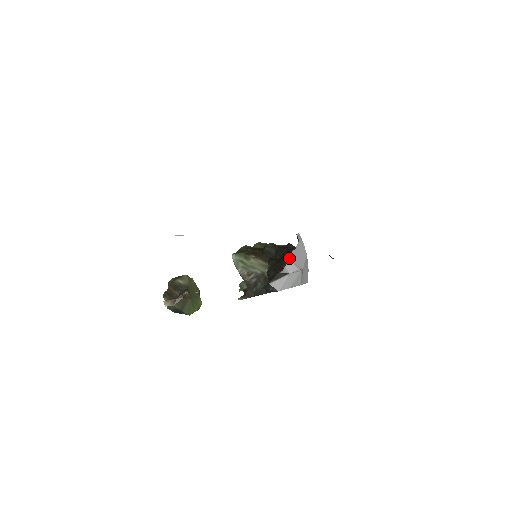
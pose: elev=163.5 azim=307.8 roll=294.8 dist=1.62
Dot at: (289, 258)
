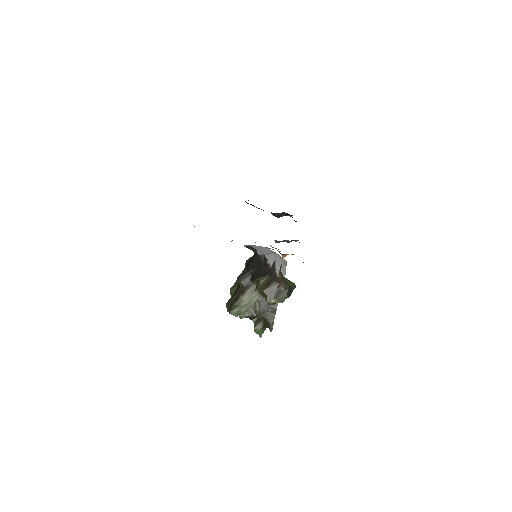
Dot at: (262, 255)
